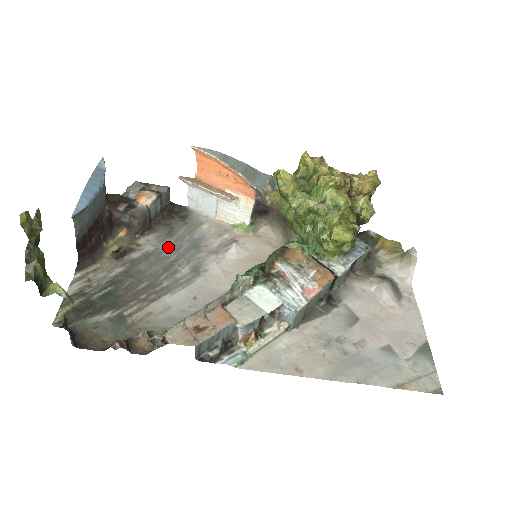
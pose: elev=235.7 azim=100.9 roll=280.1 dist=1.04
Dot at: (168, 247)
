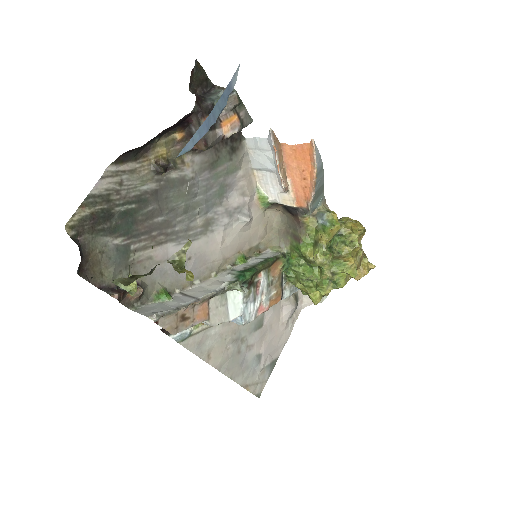
Dot at: (203, 181)
